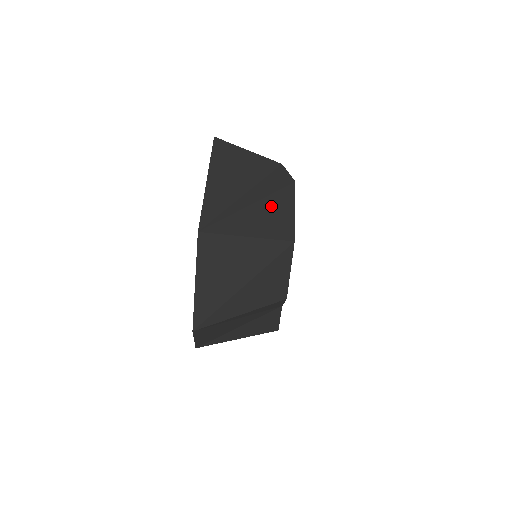
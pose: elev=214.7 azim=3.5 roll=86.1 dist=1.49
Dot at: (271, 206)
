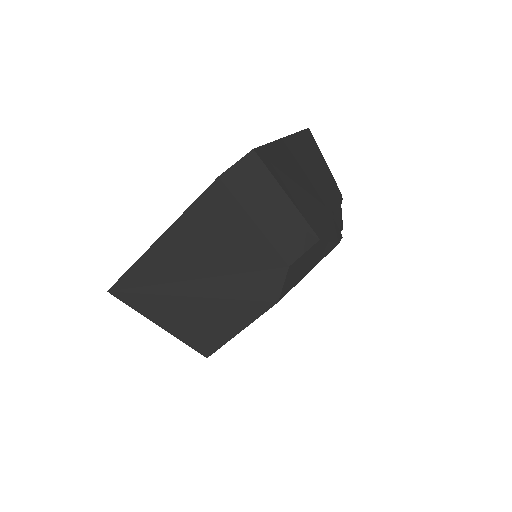
Dot at: (214, 312)
